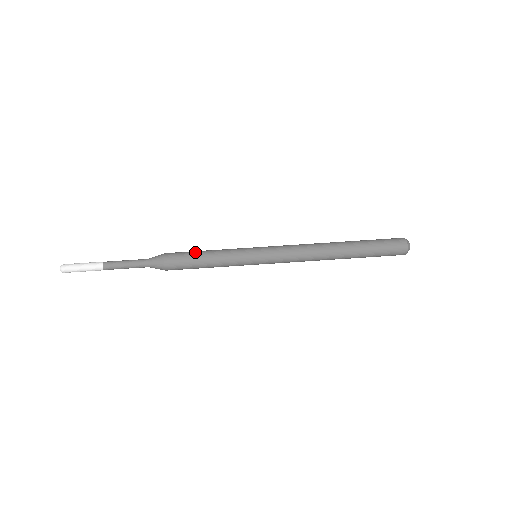
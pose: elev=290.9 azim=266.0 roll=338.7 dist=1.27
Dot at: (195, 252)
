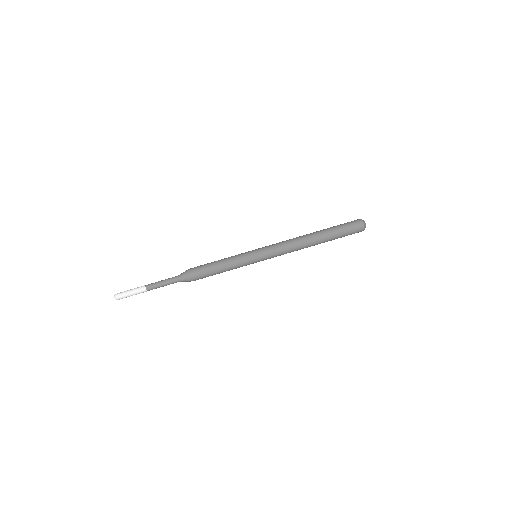
Dot at: (211, 262)
